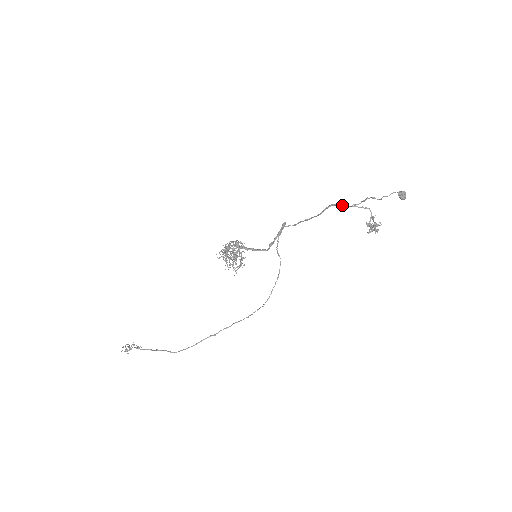
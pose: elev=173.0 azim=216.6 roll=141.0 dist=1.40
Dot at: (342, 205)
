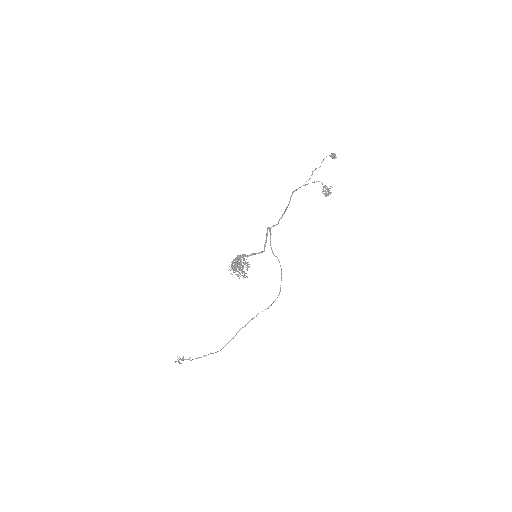
Dot at: (300, 187)
